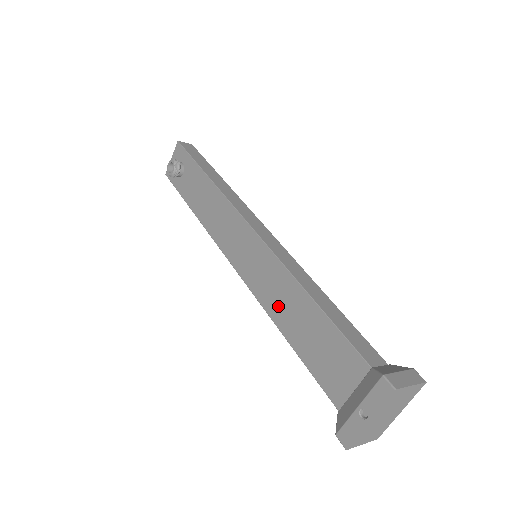
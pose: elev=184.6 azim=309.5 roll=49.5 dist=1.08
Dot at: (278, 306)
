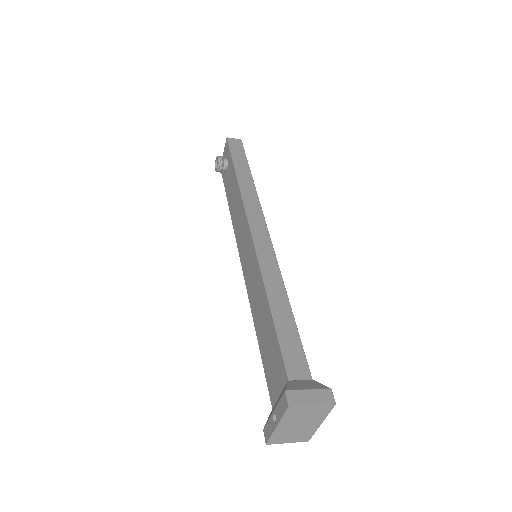
Dot at: (256, 306)
